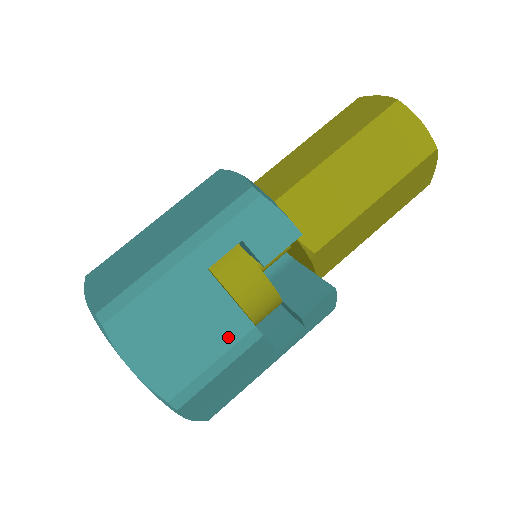
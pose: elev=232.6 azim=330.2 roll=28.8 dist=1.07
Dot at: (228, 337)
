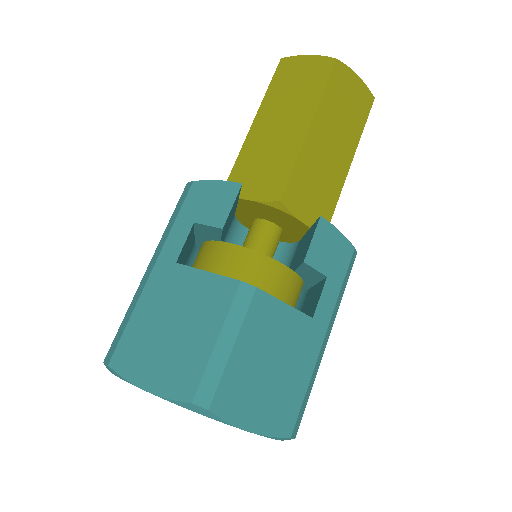
Dot at: (220, 306)
